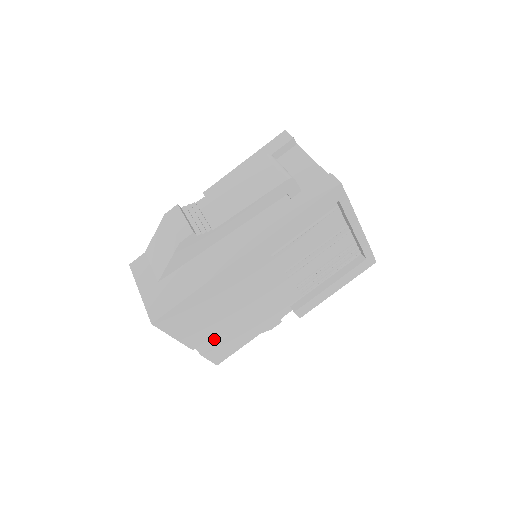
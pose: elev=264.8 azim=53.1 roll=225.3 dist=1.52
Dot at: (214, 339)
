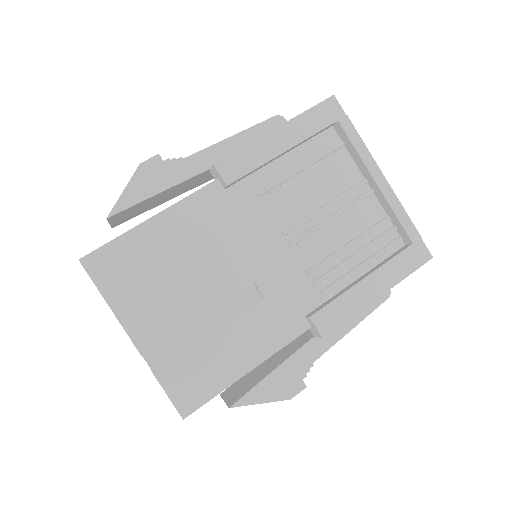
Dot at: (179, 349)
